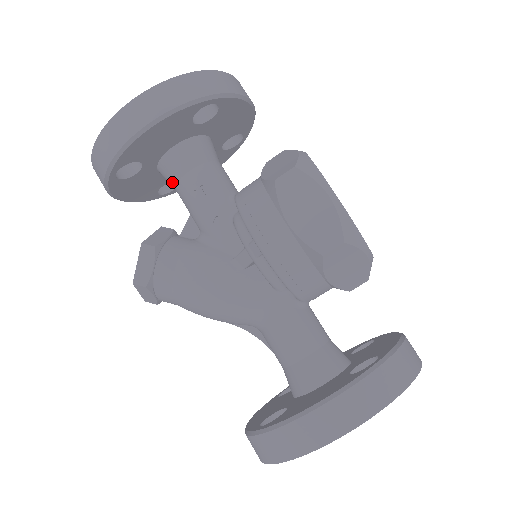
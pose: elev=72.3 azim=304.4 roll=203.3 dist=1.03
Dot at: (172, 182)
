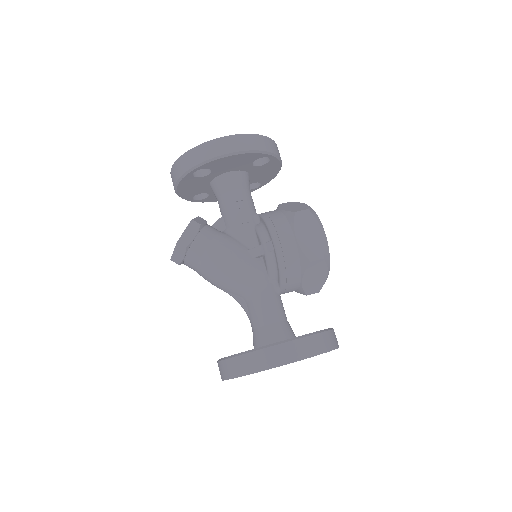
Dot at: (220, 192)
